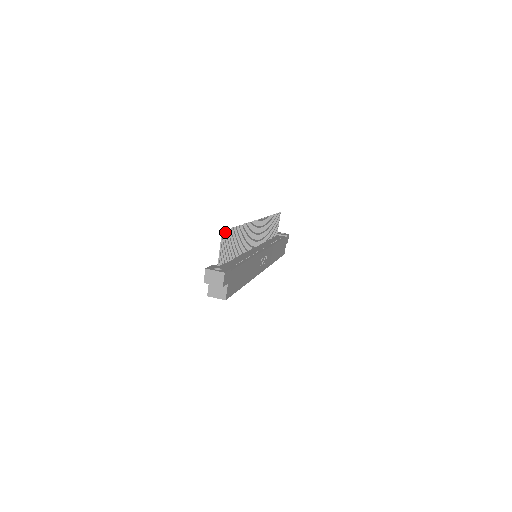
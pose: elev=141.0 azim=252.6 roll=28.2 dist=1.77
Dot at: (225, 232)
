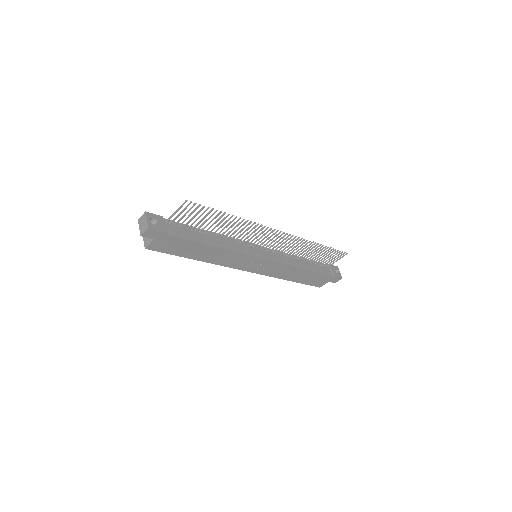
Dot at: (194, 204)
